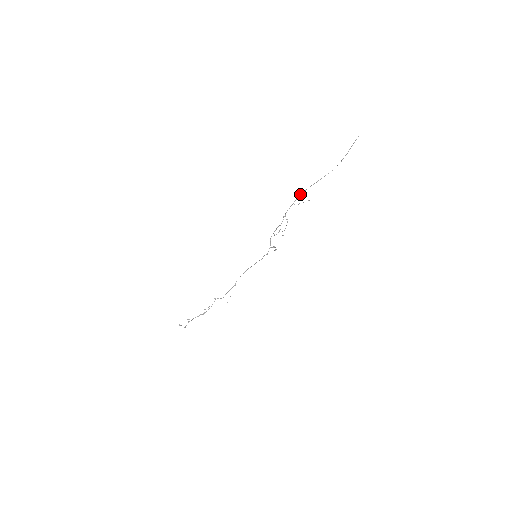
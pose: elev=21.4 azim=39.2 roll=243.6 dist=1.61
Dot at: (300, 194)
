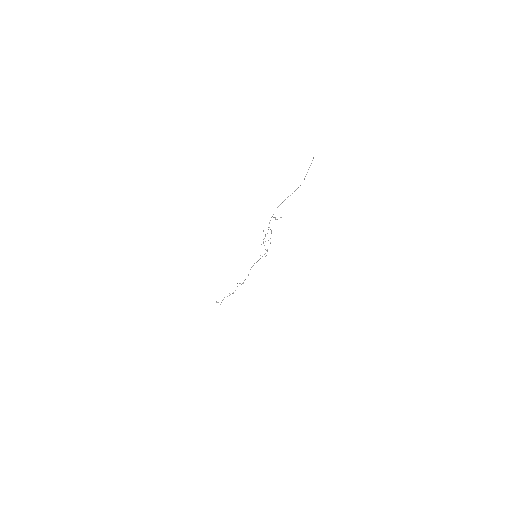
Dot at: occluded
